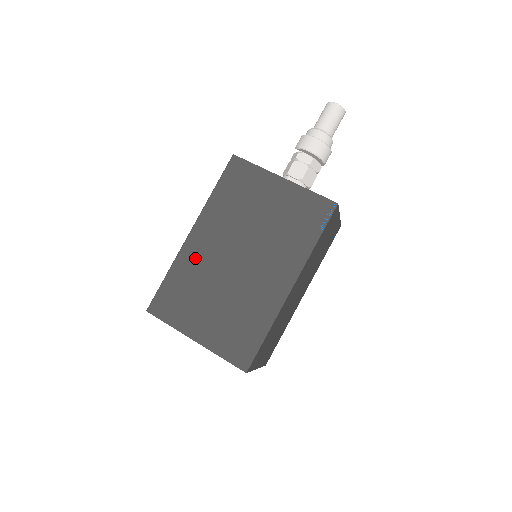
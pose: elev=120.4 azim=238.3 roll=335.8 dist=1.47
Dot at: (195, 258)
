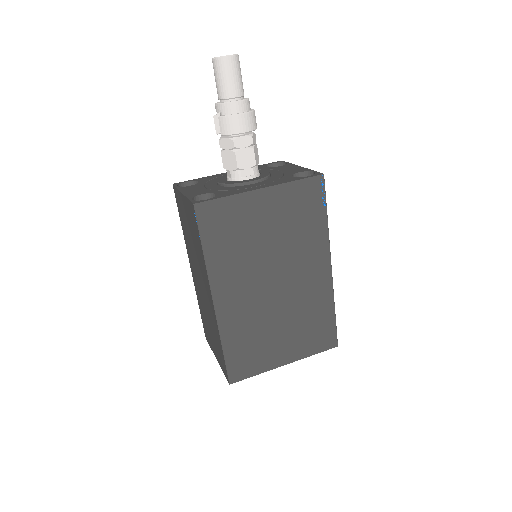
Dot at: (237, 316)
